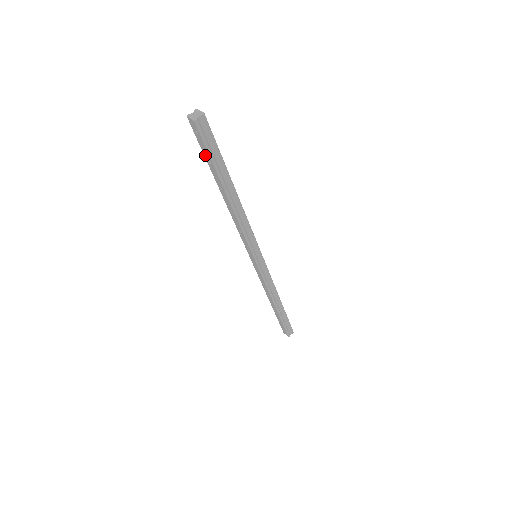
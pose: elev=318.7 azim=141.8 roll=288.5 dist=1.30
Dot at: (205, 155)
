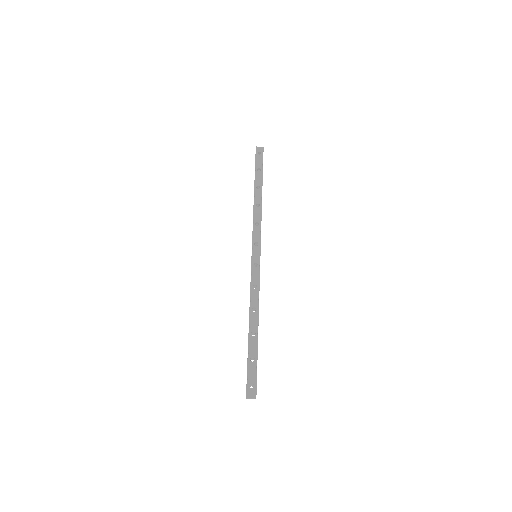
Dot at: occluded
